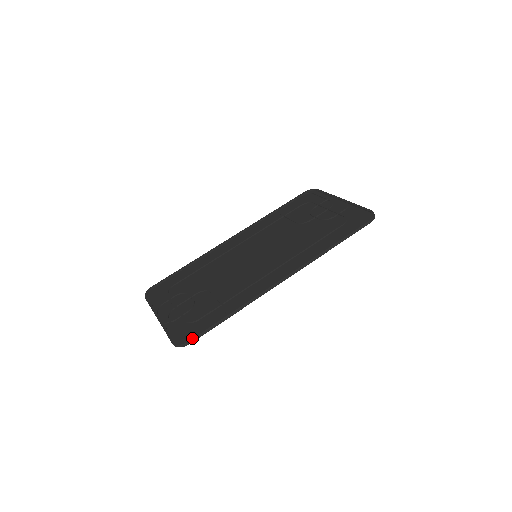
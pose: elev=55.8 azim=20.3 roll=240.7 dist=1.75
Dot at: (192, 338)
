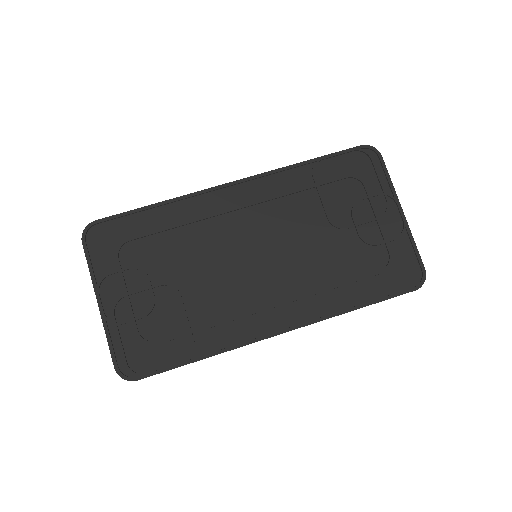
Dot at: (143, 378)
